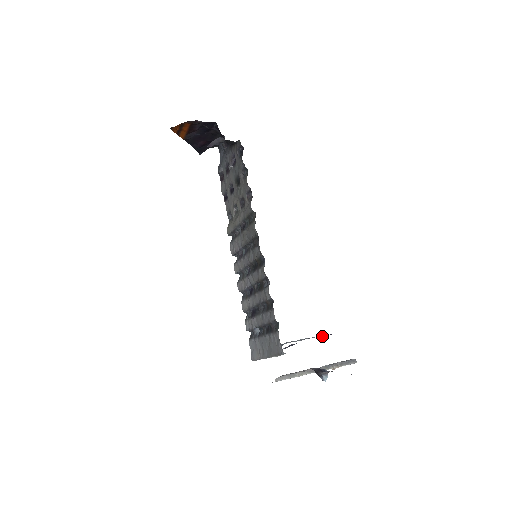
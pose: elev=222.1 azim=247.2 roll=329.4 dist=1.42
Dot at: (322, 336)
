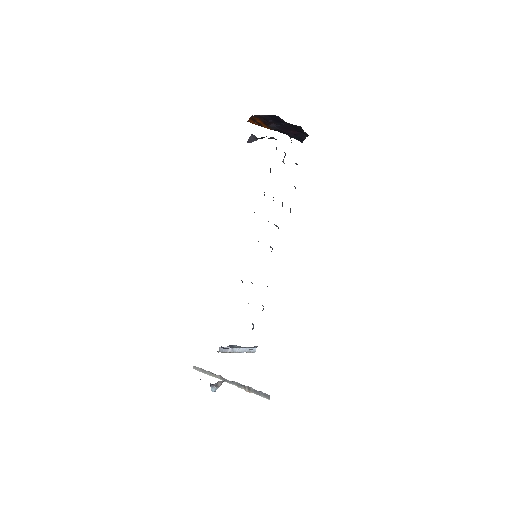
Dot at: occluded
